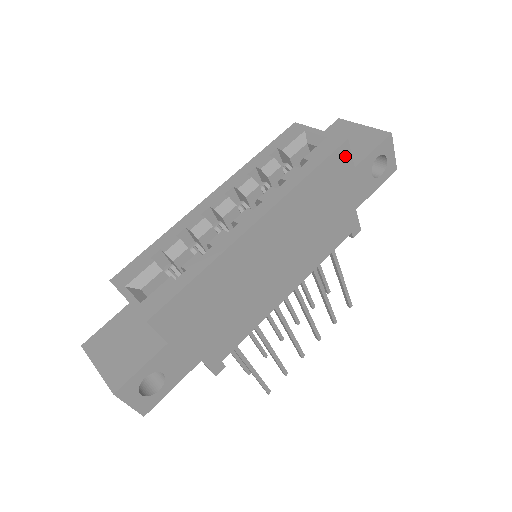
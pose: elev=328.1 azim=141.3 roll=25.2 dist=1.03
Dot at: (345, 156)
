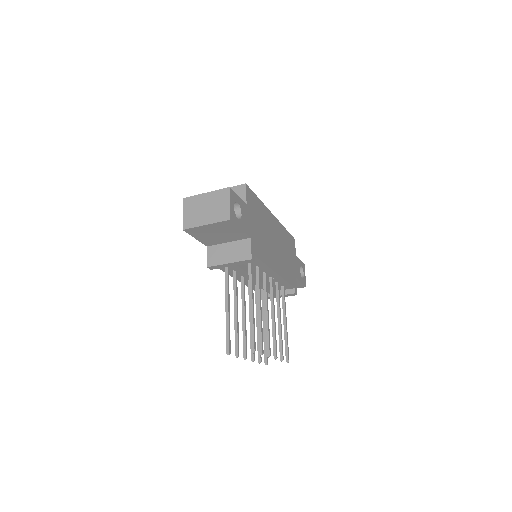
Dot at: (294, 244)
